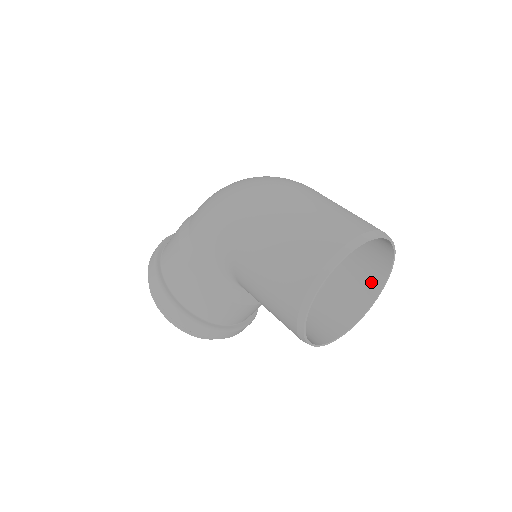
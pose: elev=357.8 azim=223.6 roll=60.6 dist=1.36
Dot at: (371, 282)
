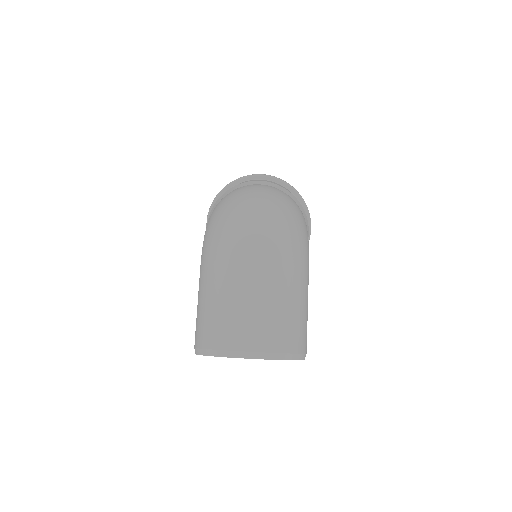
Dot at: occluded
